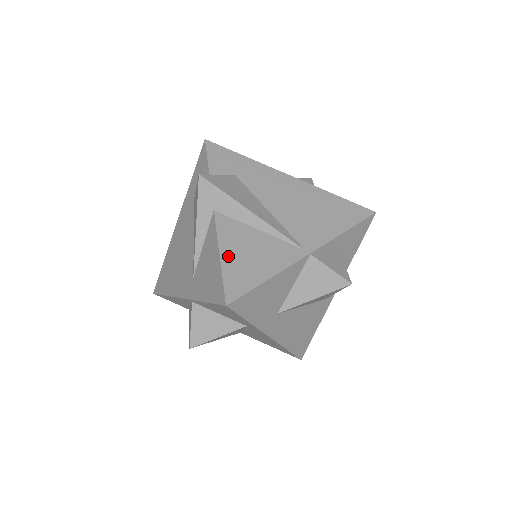
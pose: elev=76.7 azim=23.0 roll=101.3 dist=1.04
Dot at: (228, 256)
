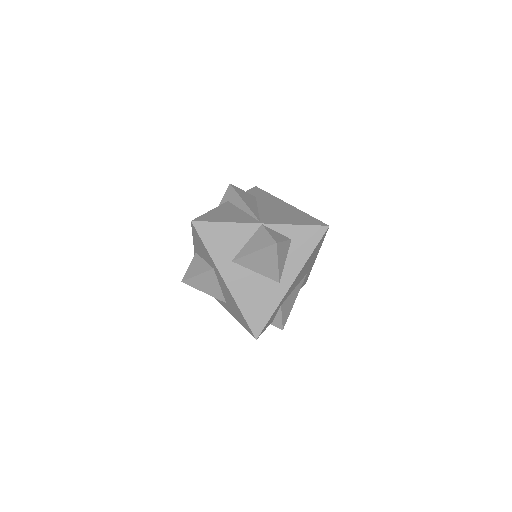
Dot at: (214, 212)
